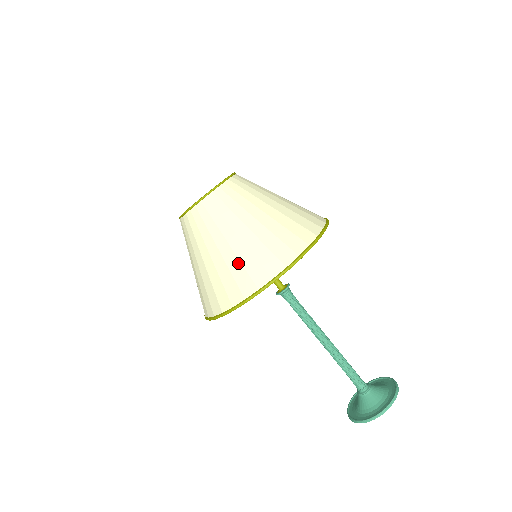
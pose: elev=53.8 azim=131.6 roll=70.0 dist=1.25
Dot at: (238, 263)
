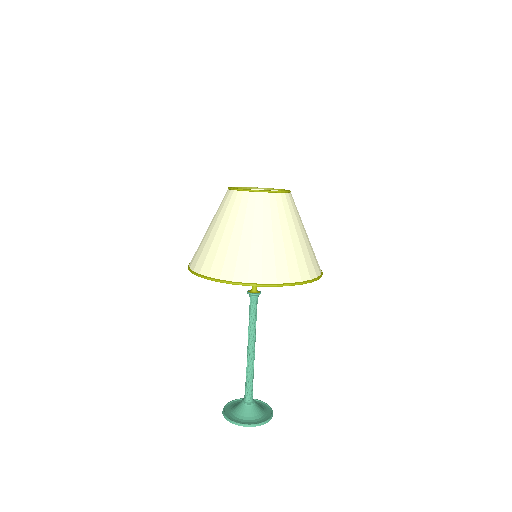
Dot at: (272, 255)
